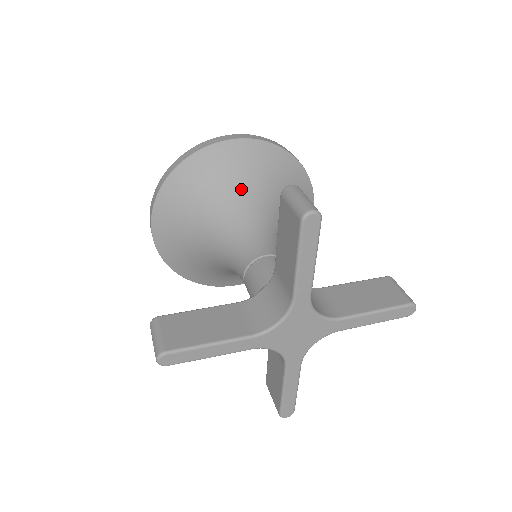
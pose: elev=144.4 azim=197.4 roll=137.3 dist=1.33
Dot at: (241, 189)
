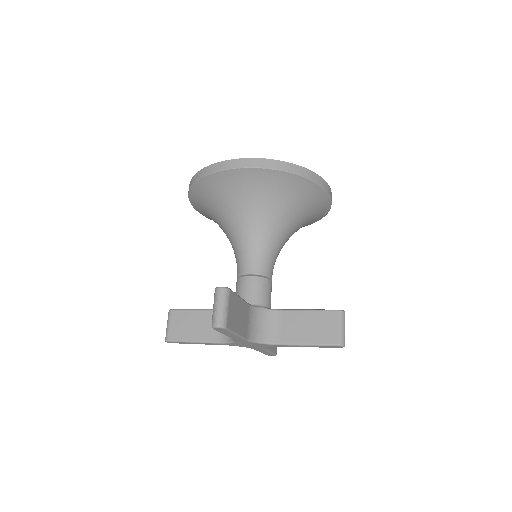
Dot at: (243, 208)
